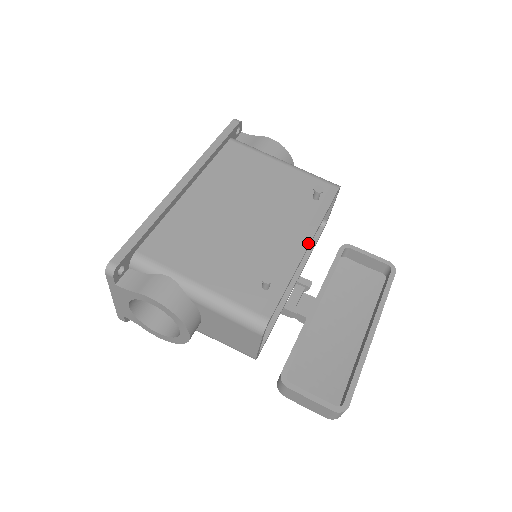
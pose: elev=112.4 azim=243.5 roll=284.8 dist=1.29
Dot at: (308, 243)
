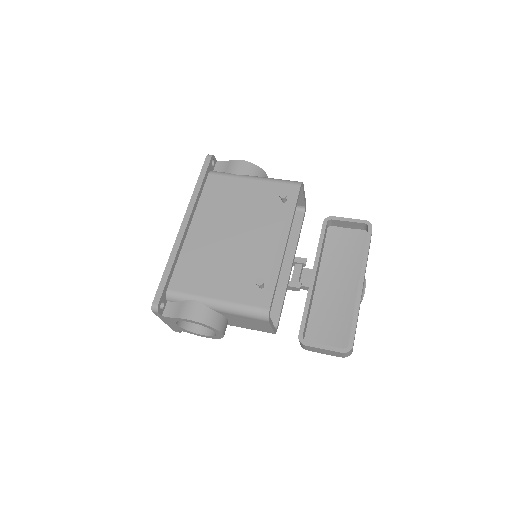
Dot at: (285, 241)
